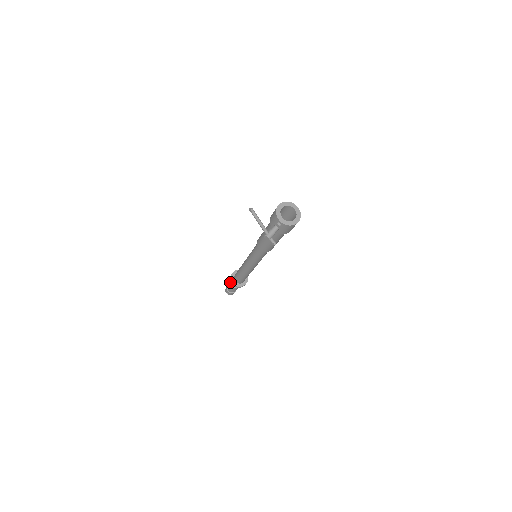
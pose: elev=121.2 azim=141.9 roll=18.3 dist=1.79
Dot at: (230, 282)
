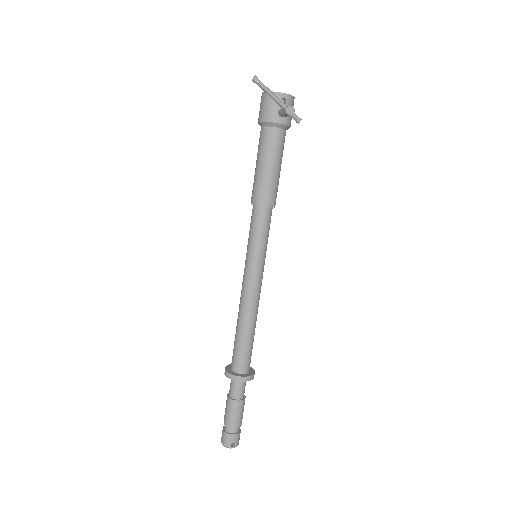
Dot at: (230, 400)
